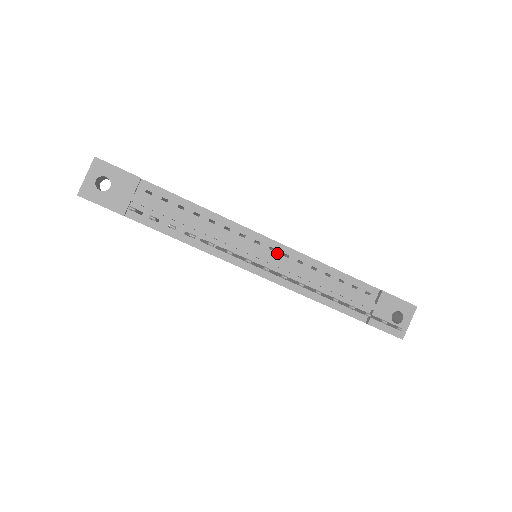
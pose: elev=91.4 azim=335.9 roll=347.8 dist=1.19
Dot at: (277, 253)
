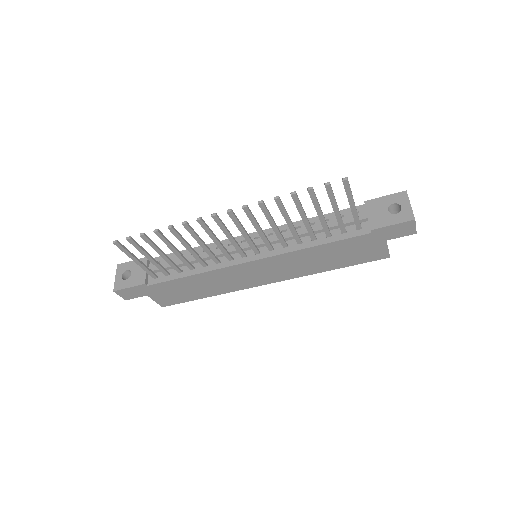
Dot at: occluded
